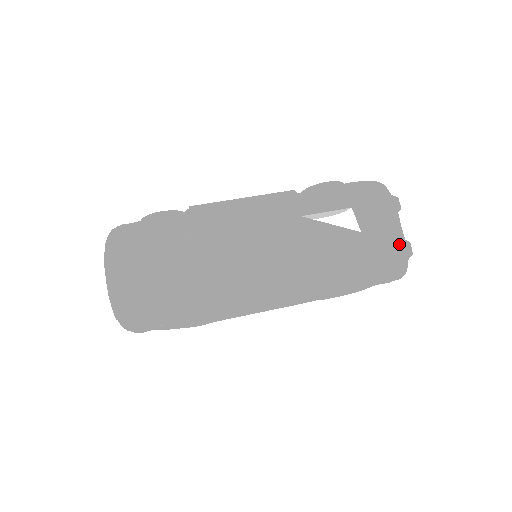
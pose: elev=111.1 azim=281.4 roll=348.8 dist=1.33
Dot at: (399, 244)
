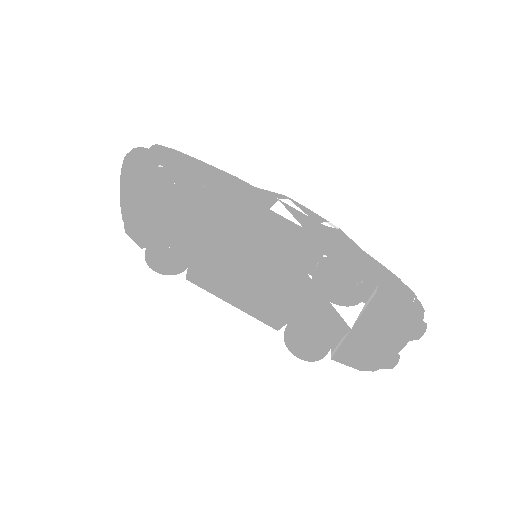
Dot at: (380, 360)
